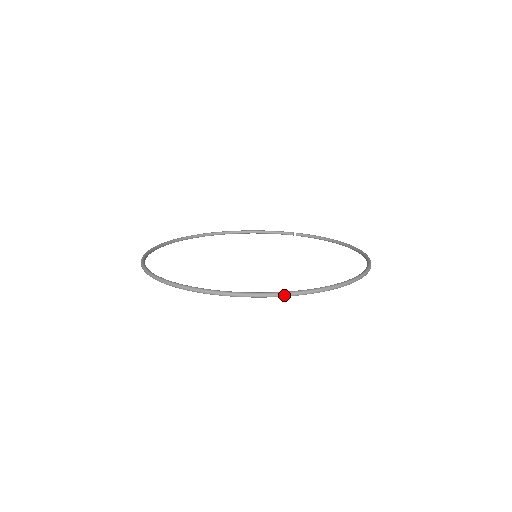
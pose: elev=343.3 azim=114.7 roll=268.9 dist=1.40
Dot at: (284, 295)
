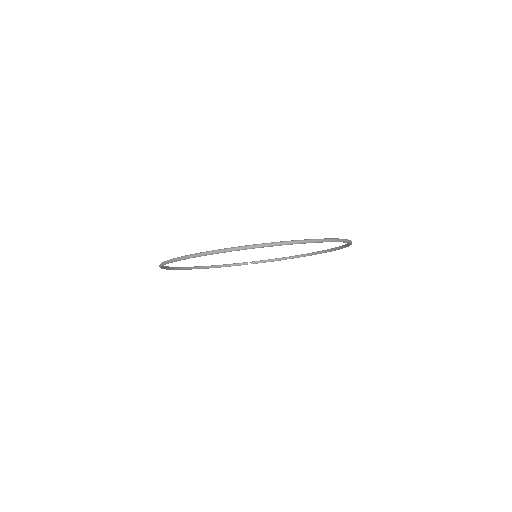
Dot at: (330, 240)
